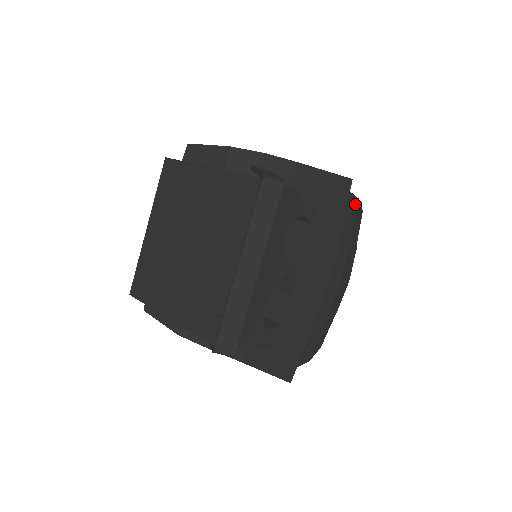
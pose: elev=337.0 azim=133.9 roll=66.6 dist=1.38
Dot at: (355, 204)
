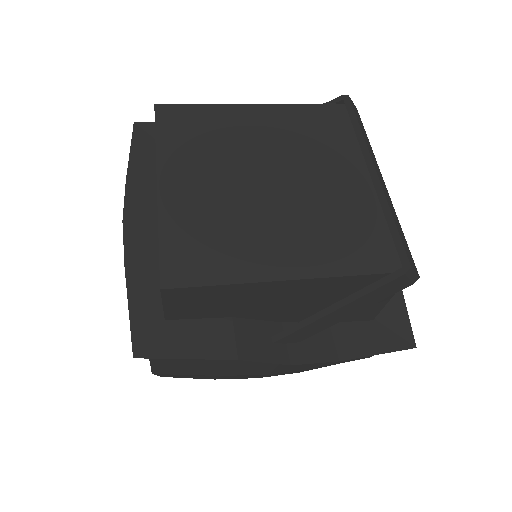
Dot at: occluded
